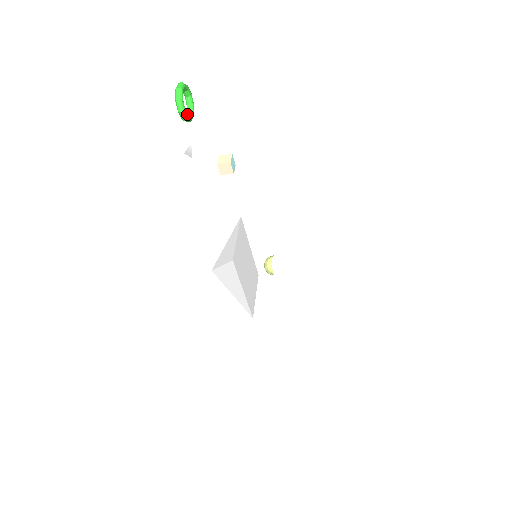
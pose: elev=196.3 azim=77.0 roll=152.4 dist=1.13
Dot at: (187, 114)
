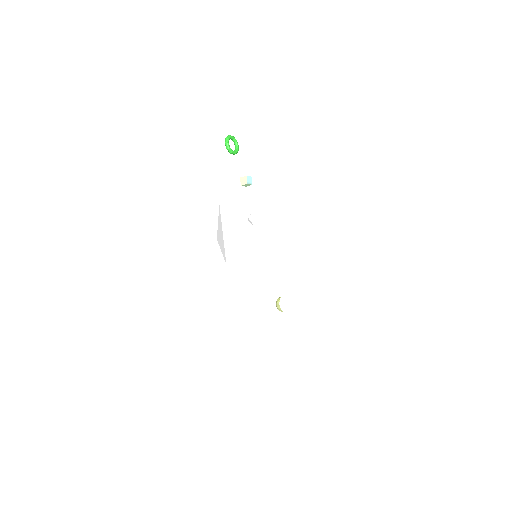
Dot at: (229, 146)
